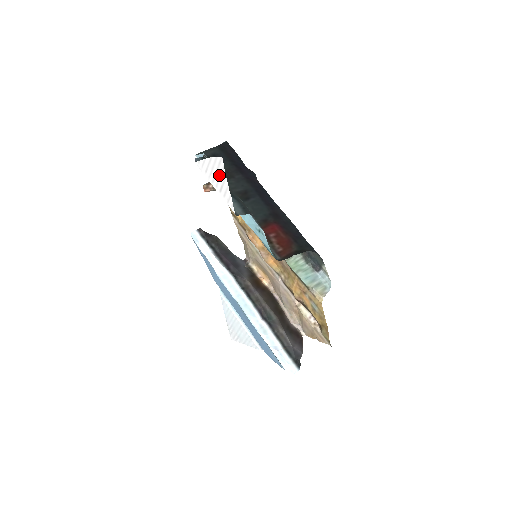
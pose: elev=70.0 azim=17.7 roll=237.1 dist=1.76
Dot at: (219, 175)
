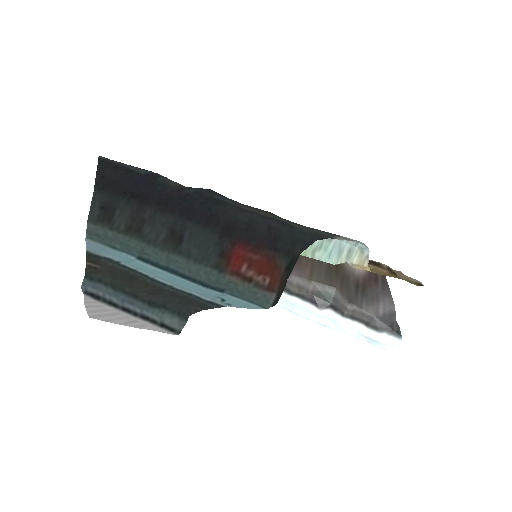
Dot at: (114, 318)
